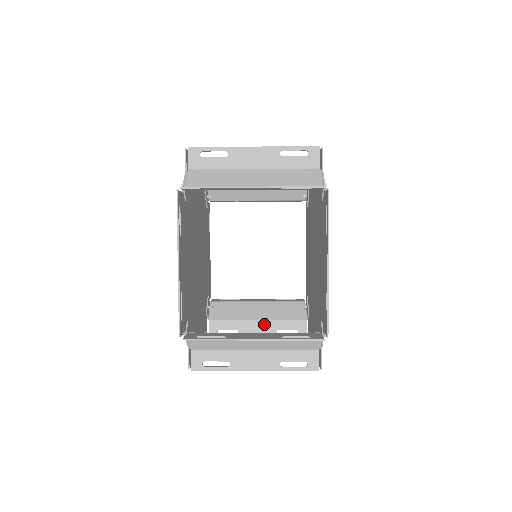
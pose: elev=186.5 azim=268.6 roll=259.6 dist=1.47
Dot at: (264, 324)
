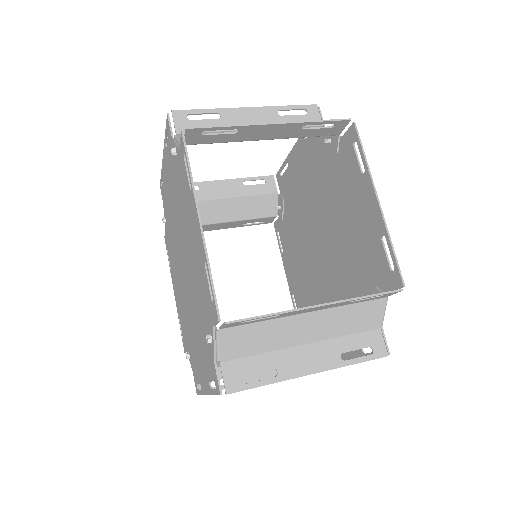
Dot at: (231, 223)
